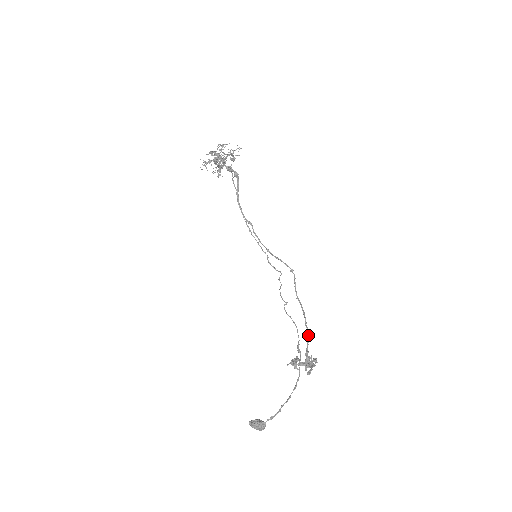
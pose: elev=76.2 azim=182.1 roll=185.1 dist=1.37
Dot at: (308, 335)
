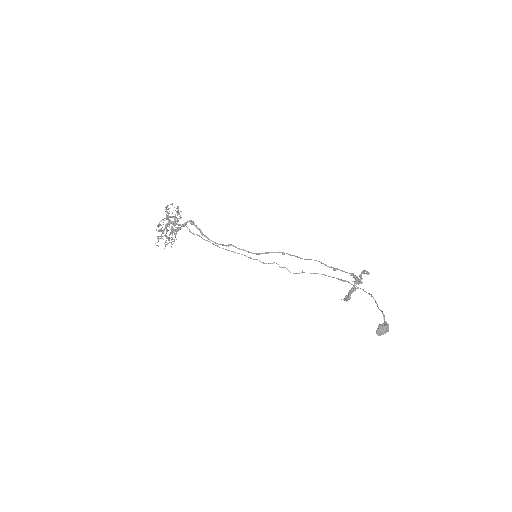
Dot at: (338, 269)
